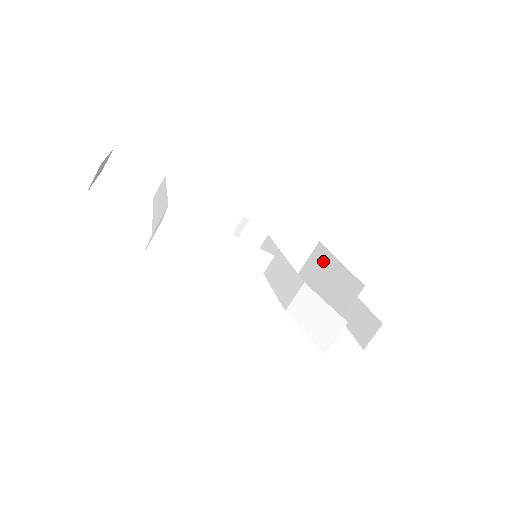
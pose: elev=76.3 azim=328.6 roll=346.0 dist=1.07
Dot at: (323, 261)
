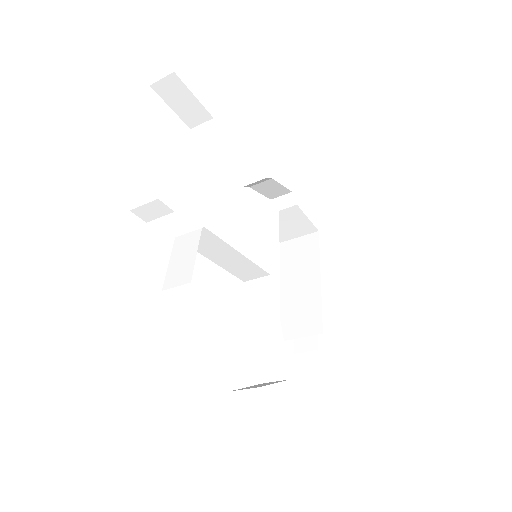
Dot at: (309, 260)
